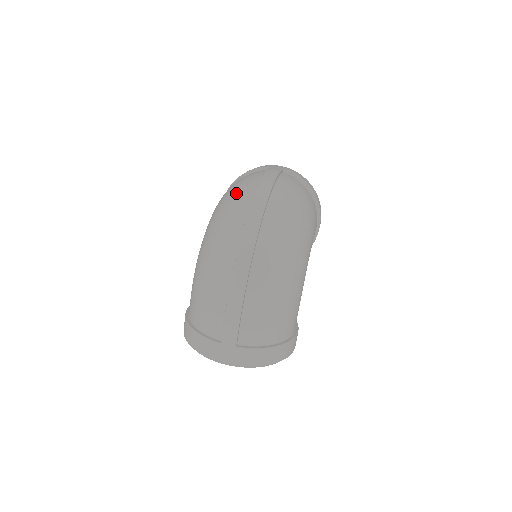
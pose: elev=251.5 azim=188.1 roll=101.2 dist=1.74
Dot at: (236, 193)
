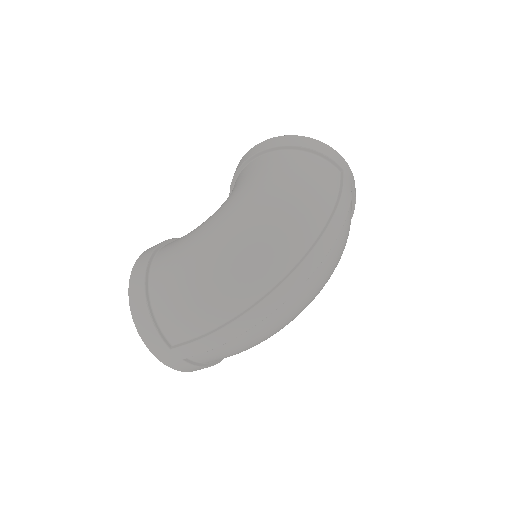
Dot at: (302, 211)
